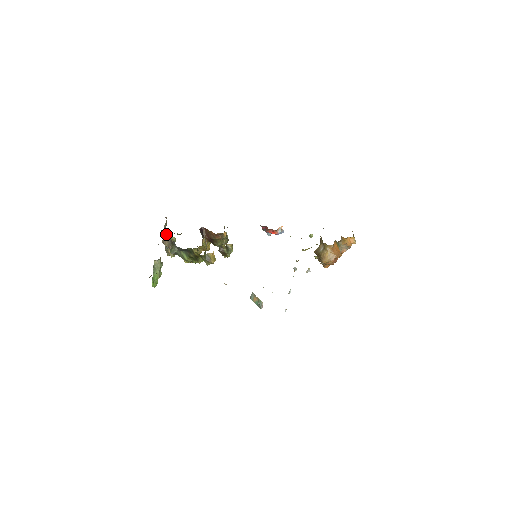
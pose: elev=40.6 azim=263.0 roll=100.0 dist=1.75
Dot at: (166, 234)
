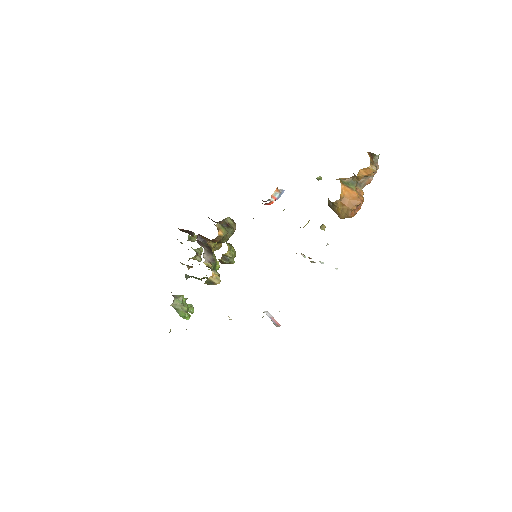
Dot at: occluded
